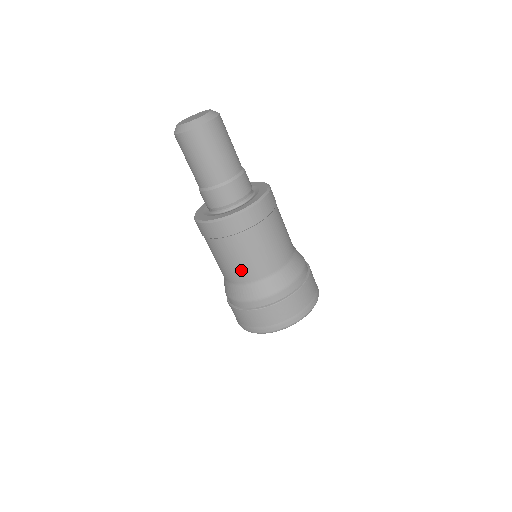
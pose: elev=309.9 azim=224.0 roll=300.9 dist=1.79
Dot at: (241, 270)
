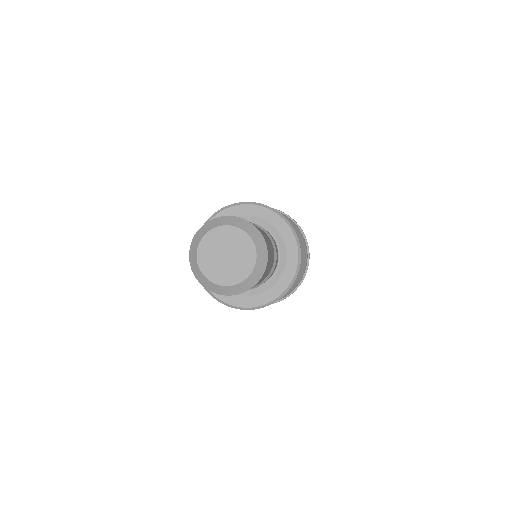
Dot at: occluded
